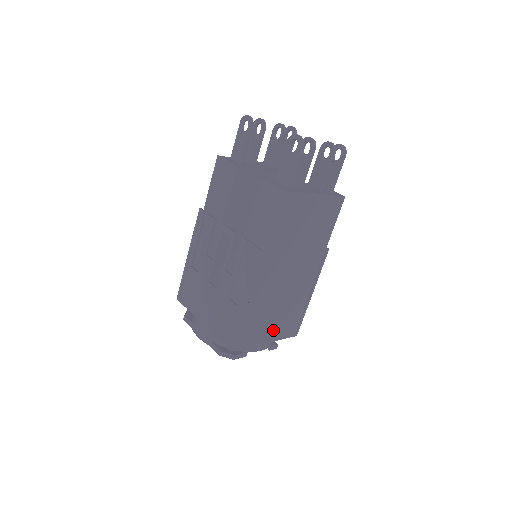
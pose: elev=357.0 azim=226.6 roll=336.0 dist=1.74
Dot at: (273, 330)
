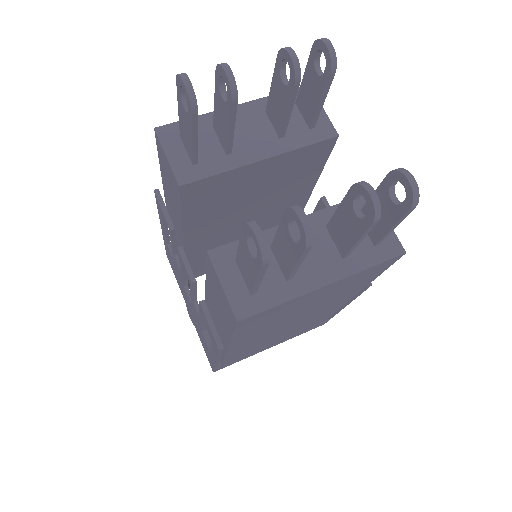
Dot at: (278, 341)
